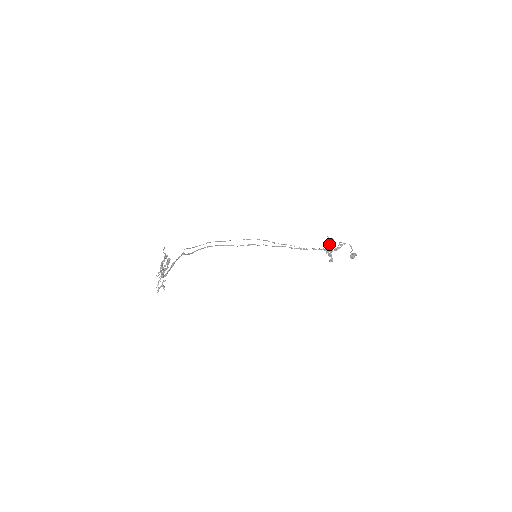
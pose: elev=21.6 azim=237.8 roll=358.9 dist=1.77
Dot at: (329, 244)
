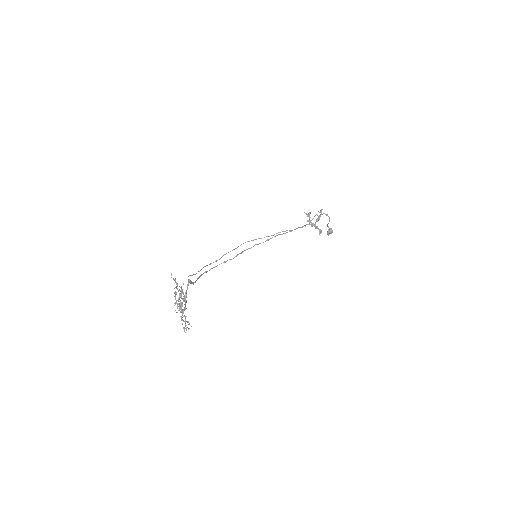
Dot at: (309, 219)
